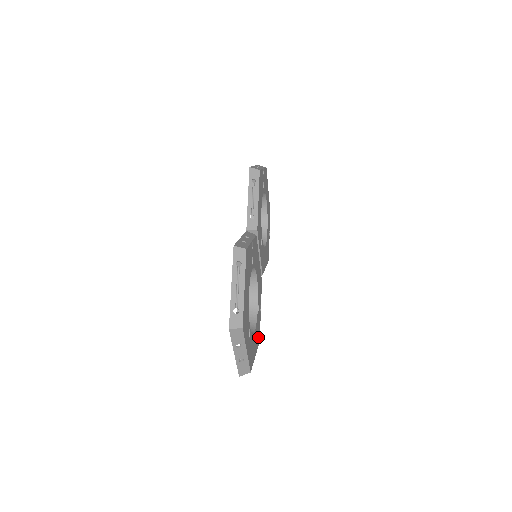
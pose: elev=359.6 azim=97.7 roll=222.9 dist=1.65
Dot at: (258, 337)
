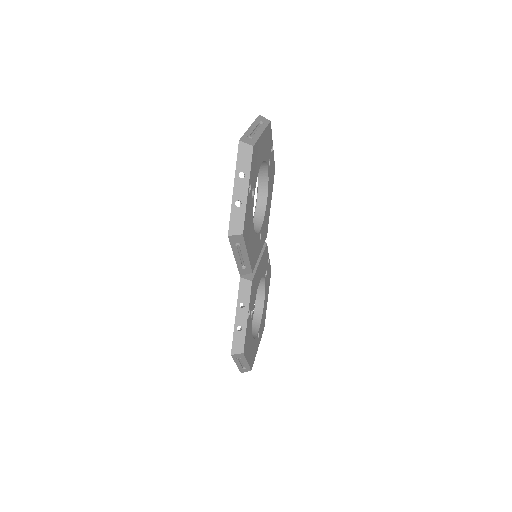
Dot at: (269, 279)
